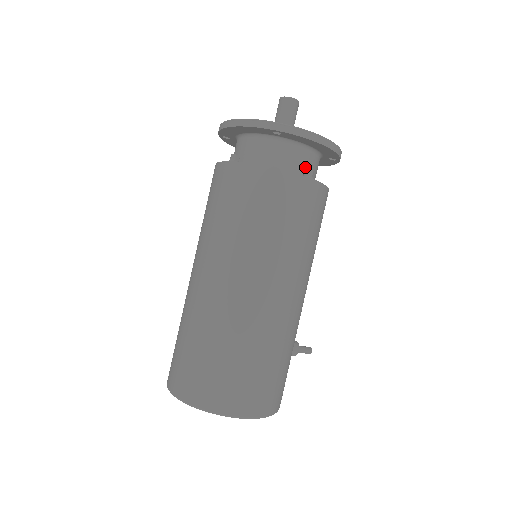
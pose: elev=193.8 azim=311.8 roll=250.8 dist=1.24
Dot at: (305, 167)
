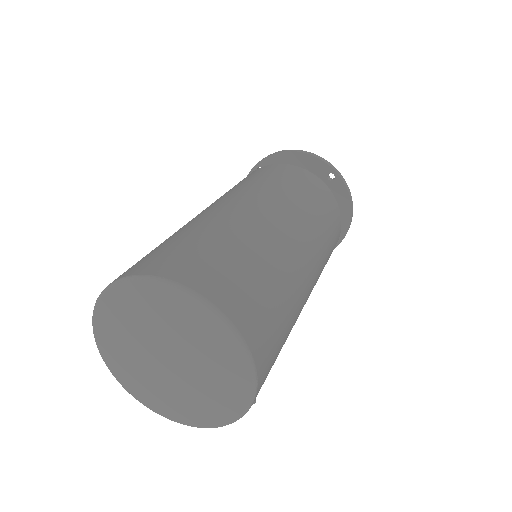
Dot at: occluded
